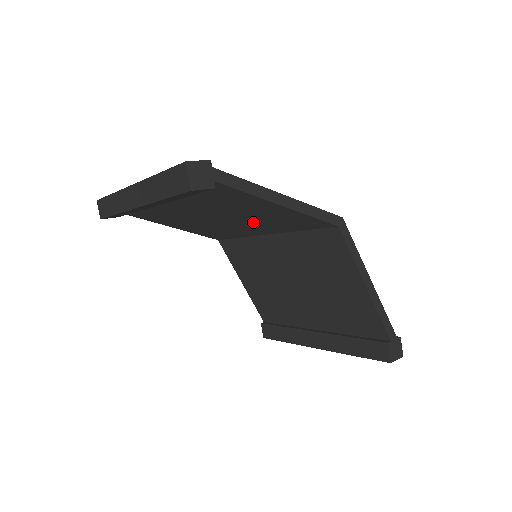
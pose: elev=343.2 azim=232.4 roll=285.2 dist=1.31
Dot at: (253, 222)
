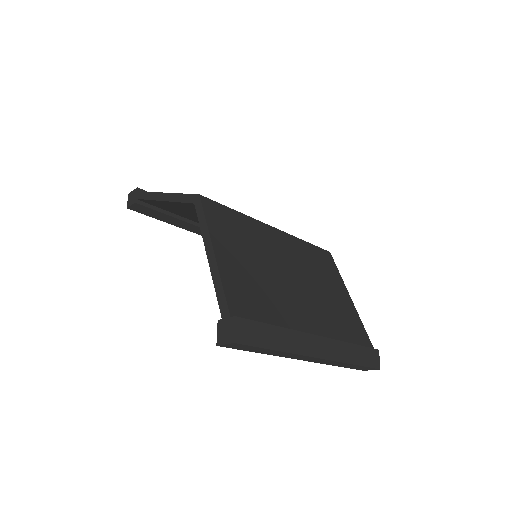
Dot at: occluded
